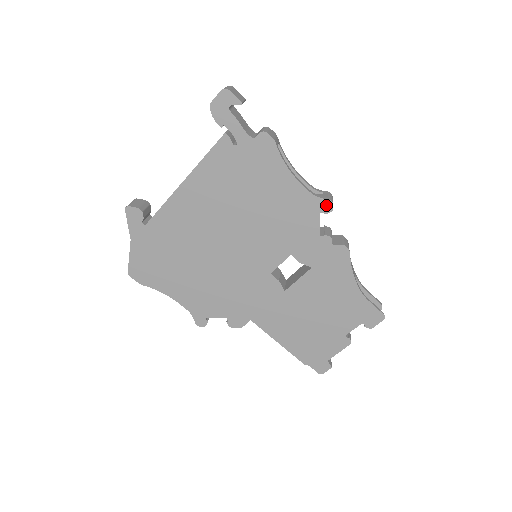
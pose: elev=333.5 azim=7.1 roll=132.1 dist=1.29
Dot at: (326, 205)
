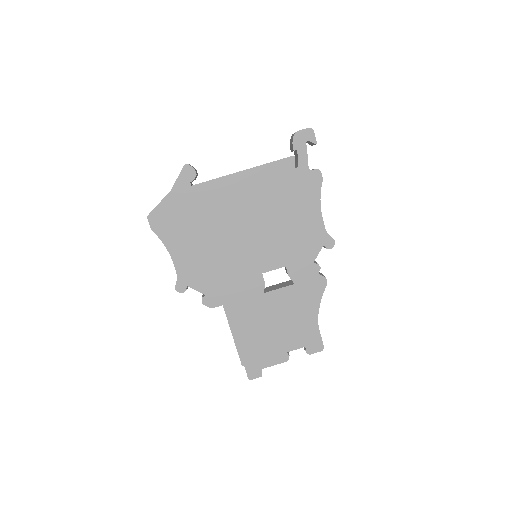
Dot at: (330, 242)
